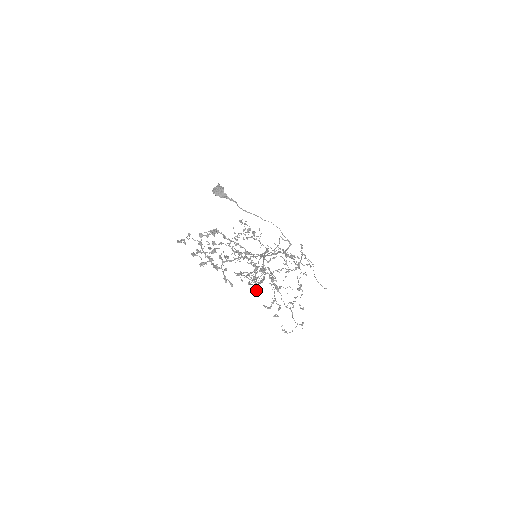
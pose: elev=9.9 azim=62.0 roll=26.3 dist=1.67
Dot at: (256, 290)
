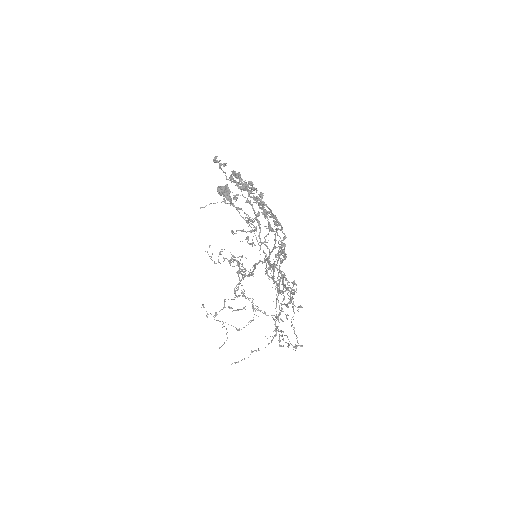
Dot at: (272, 266)
